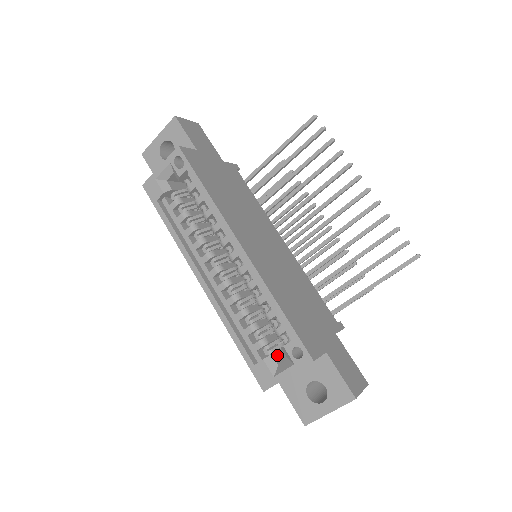
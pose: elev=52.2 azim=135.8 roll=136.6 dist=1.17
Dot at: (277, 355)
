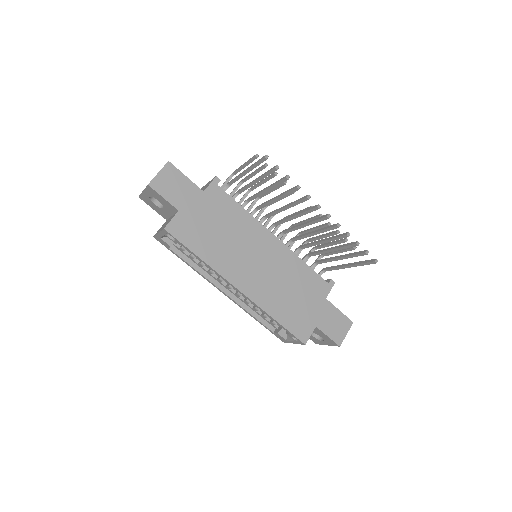
Dot at: occluded
